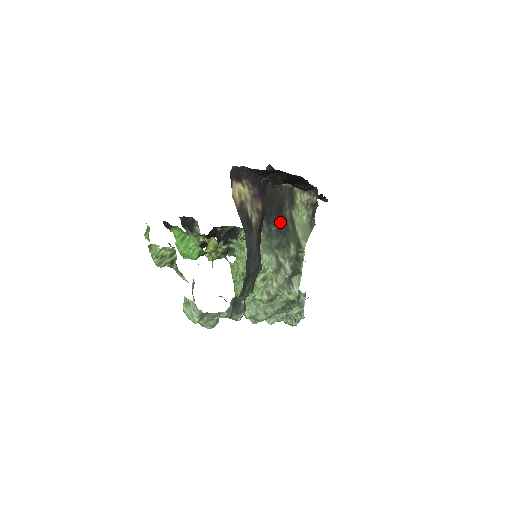
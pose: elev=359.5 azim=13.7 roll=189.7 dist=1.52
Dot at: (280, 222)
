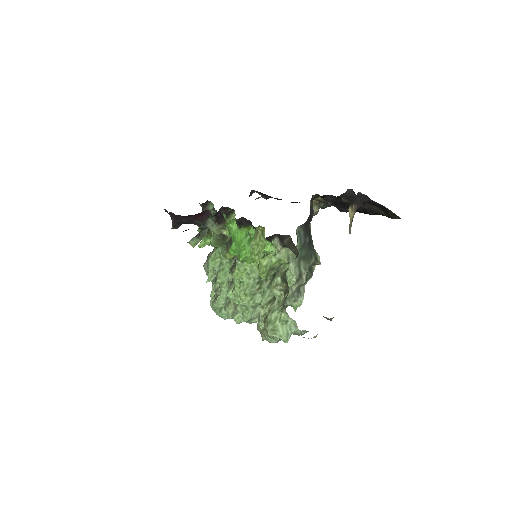
Dot at: occluded
